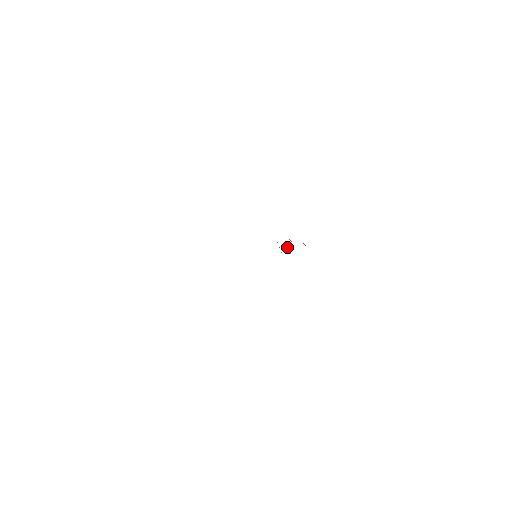
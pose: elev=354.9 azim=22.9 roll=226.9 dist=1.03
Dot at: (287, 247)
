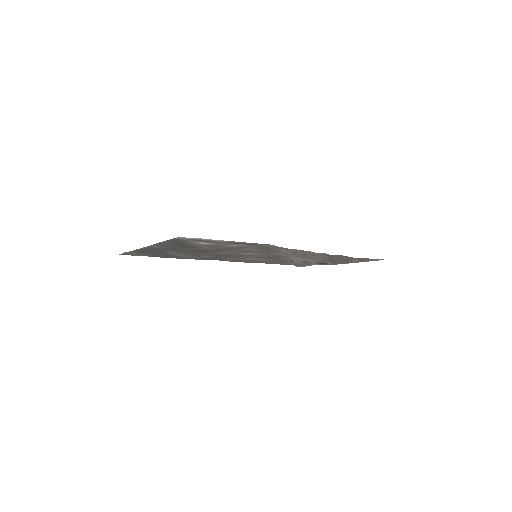
Dot at: occluded
